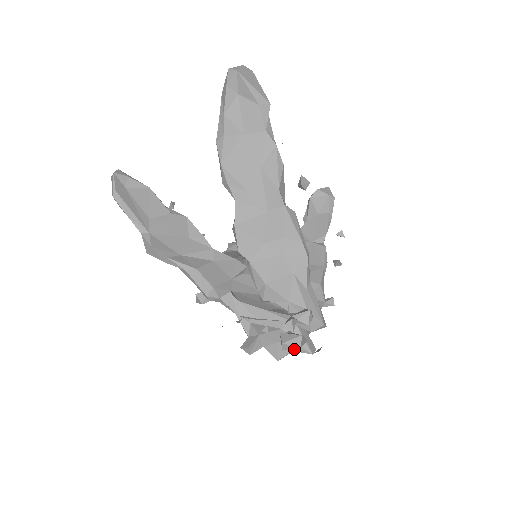
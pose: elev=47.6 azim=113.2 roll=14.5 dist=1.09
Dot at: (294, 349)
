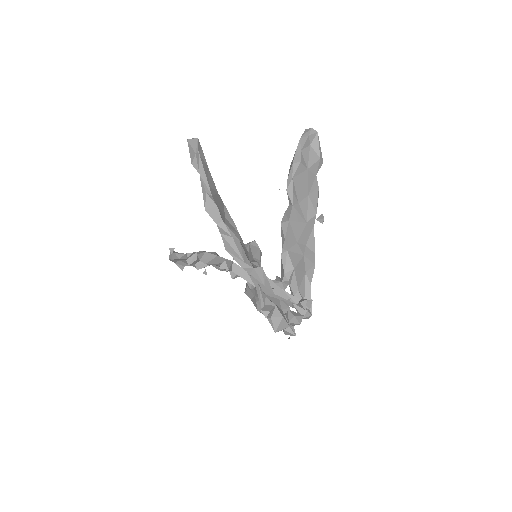
Dot at: (286, 328)
